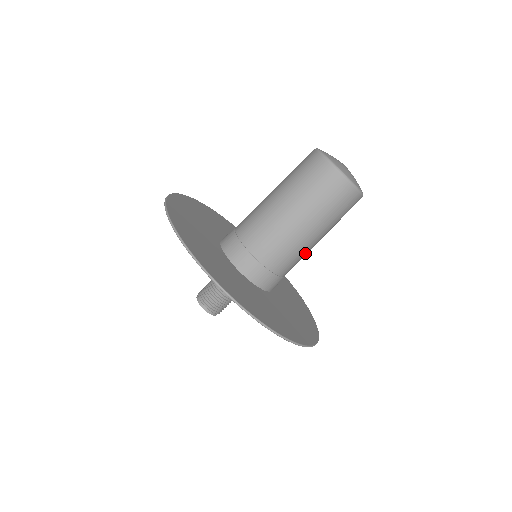
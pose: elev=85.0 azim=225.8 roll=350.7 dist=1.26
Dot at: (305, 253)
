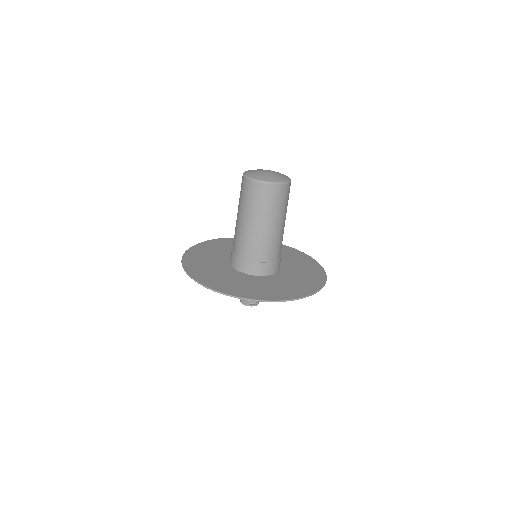
Dot at: (280, 238)
